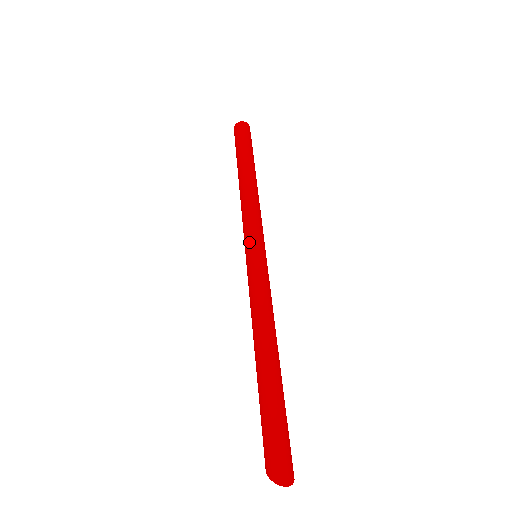
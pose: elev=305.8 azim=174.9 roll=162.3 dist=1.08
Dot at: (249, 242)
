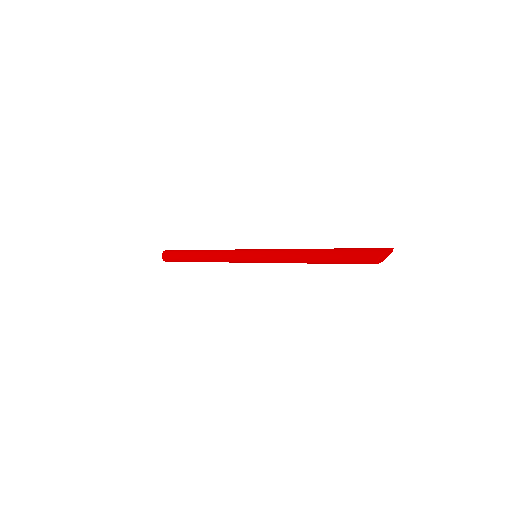
Dot at: (247, 251)
